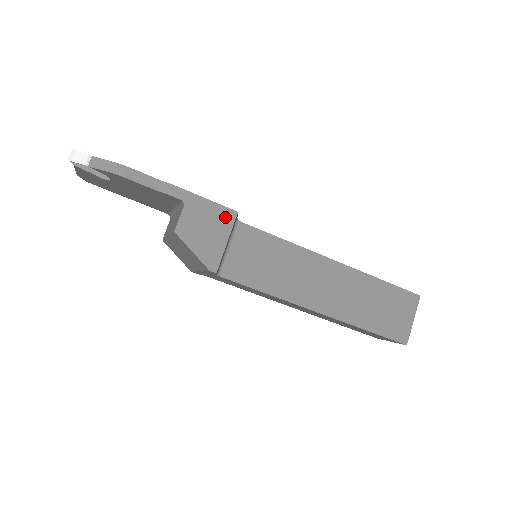
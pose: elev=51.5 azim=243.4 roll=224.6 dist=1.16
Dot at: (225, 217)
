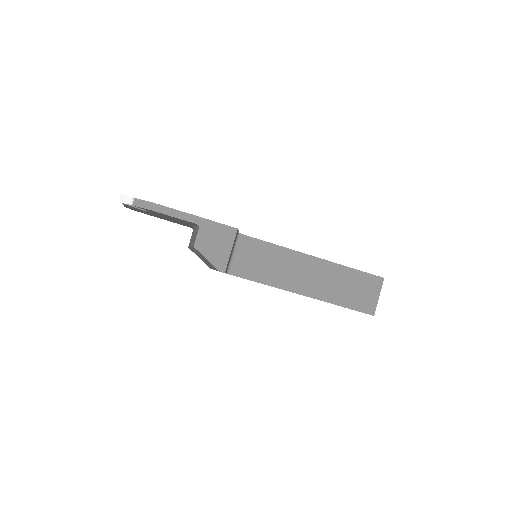
Dot at: (229, 233)
